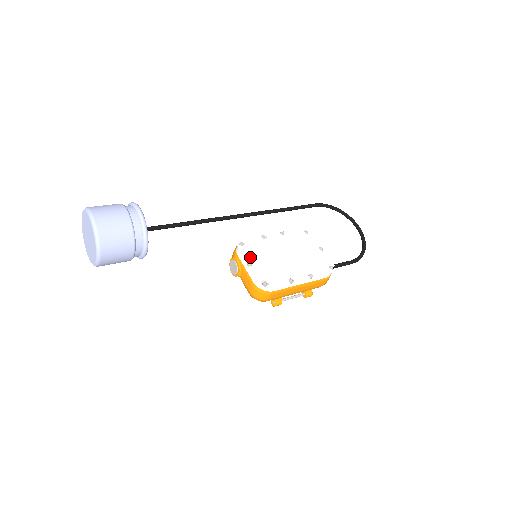
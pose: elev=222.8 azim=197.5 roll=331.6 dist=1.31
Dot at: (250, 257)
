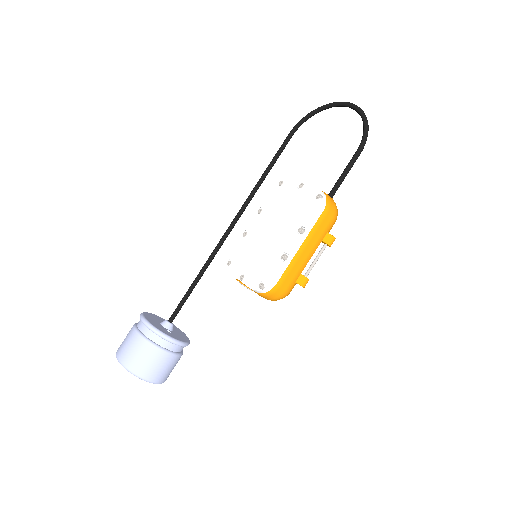
Dot at: (239, 270)
